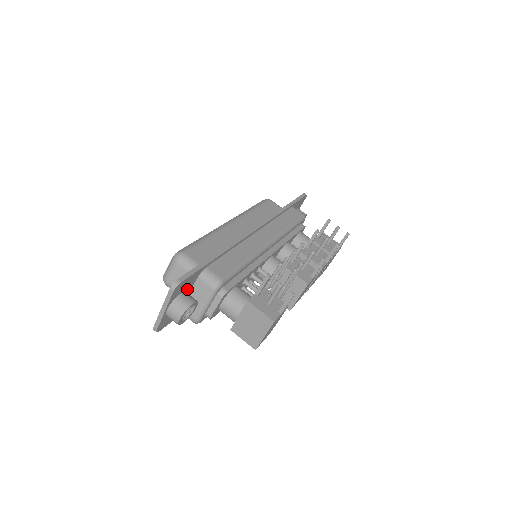
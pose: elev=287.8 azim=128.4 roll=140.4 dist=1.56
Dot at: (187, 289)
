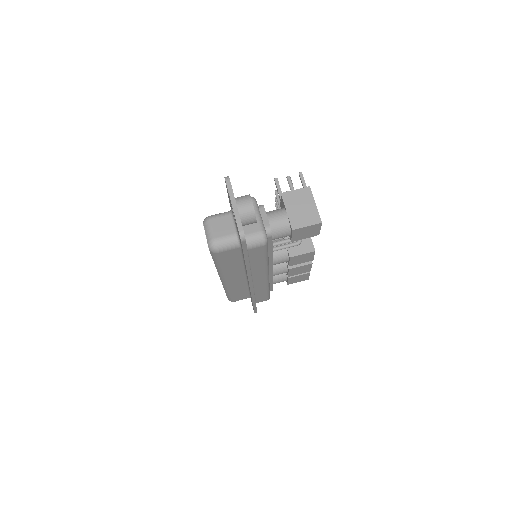
Dot at: occluded
